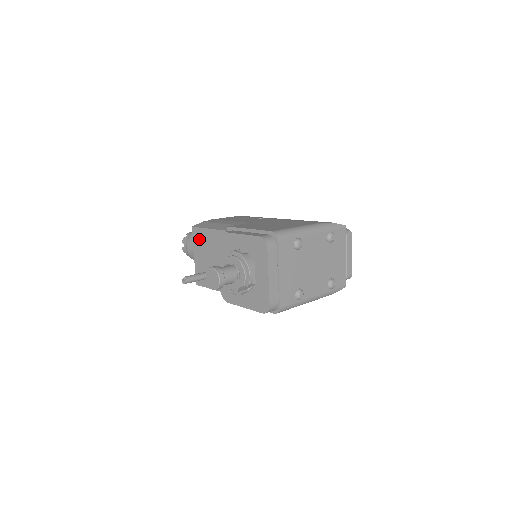
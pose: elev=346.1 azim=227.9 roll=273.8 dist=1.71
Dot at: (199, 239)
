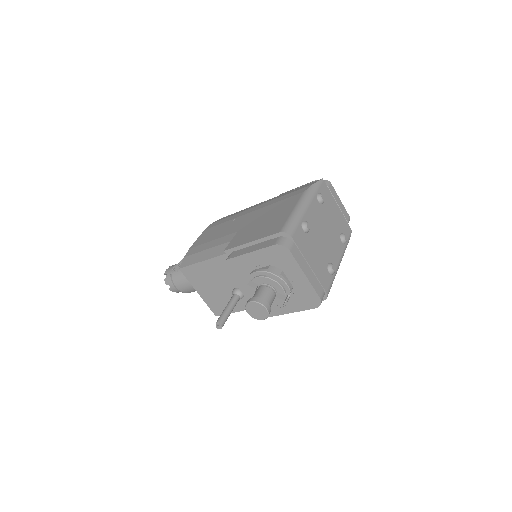
Dot at: (195, 276)
